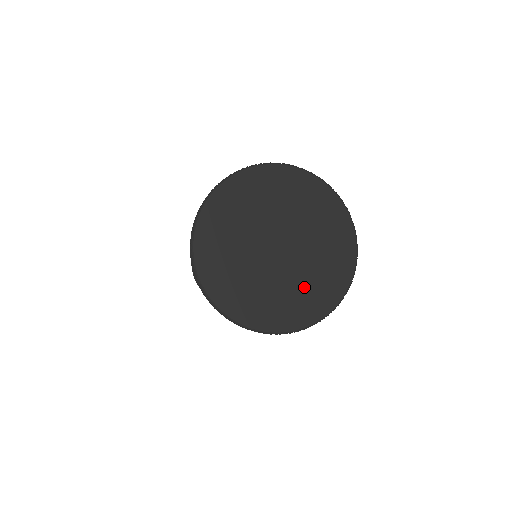
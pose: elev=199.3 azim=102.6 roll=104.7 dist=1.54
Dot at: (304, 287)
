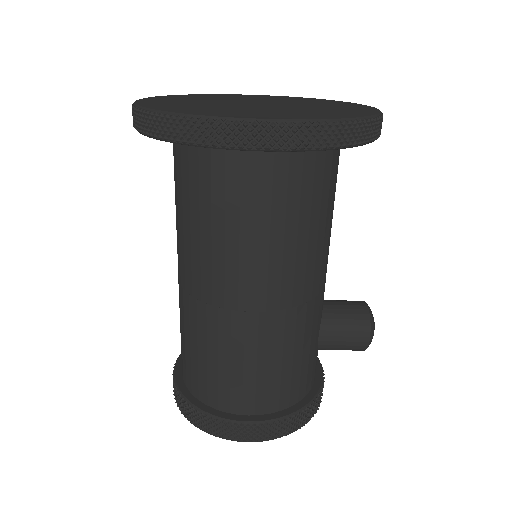
Dot at: (304, 111)
